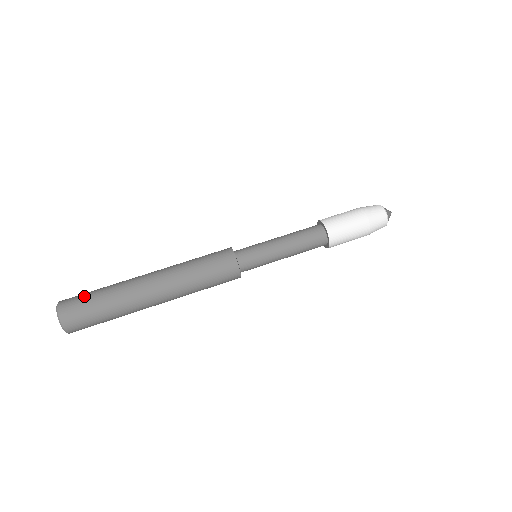
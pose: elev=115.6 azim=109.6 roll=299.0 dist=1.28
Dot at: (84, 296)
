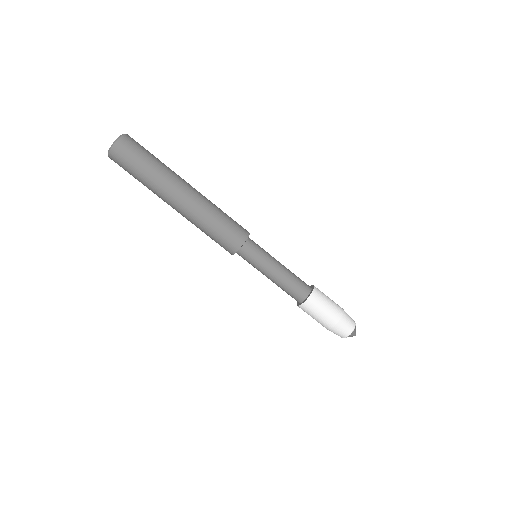
Dot at: occluded
